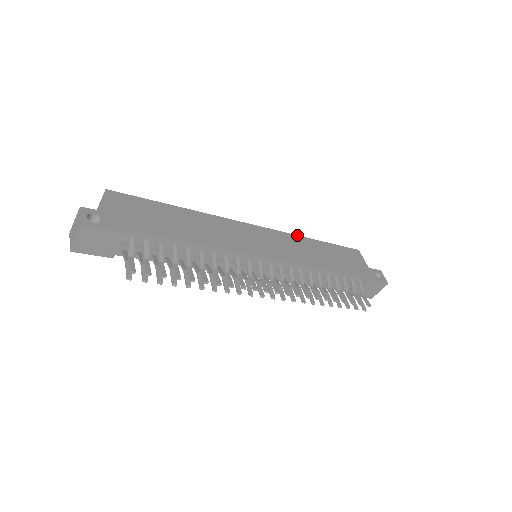
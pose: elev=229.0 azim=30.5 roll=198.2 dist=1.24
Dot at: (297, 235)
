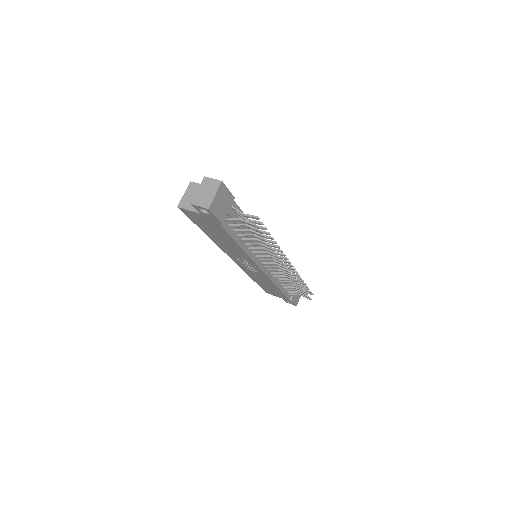
Dot at: occluded
